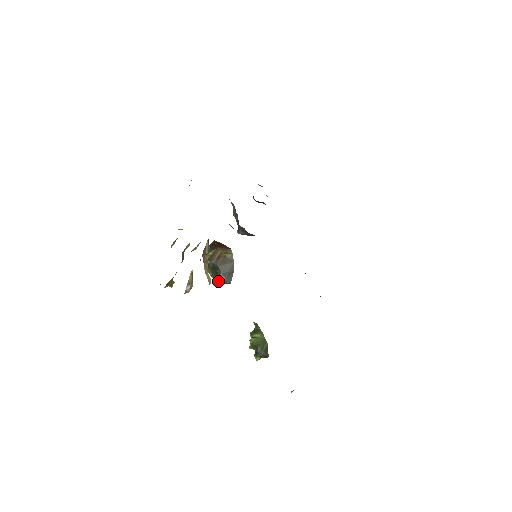
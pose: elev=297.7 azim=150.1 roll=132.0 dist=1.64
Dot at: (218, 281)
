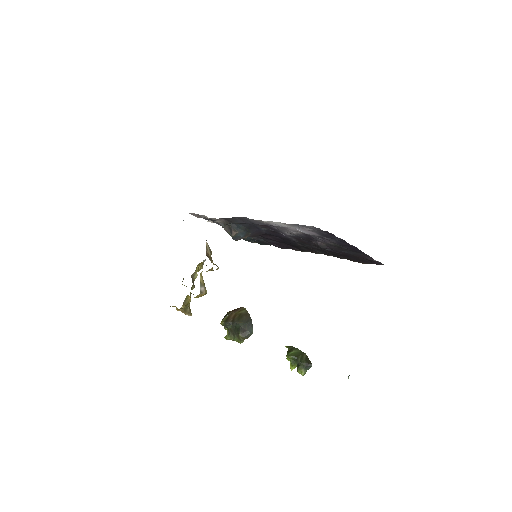
Dot at: (240, 334)
